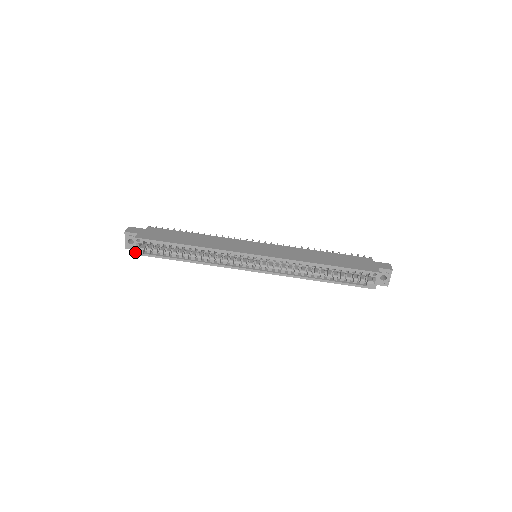
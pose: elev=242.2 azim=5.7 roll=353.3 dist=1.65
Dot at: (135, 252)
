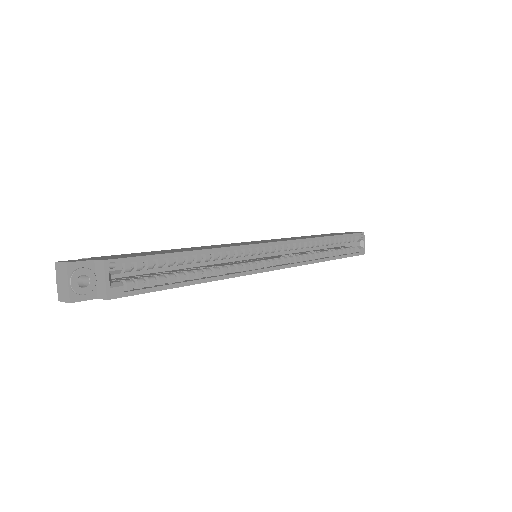
Dot at: (107, 294)
